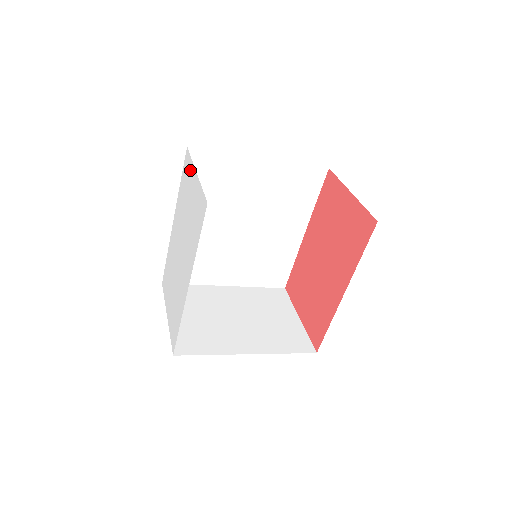
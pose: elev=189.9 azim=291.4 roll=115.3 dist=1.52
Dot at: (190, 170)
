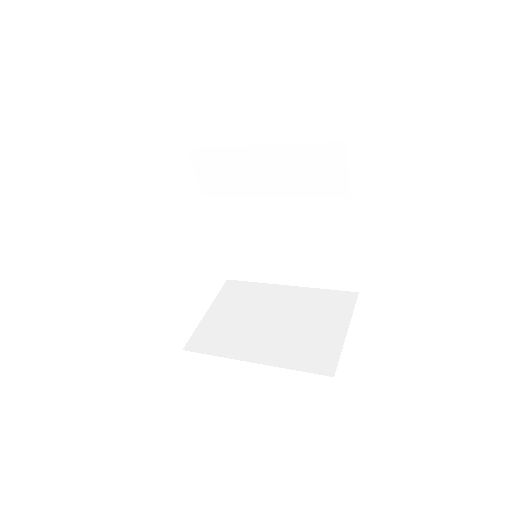
Dot at: occluded
